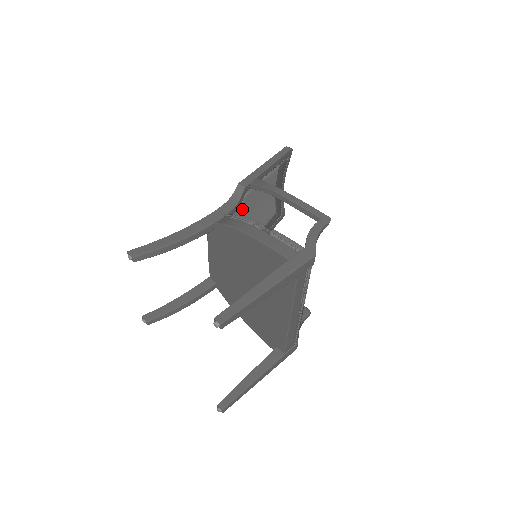
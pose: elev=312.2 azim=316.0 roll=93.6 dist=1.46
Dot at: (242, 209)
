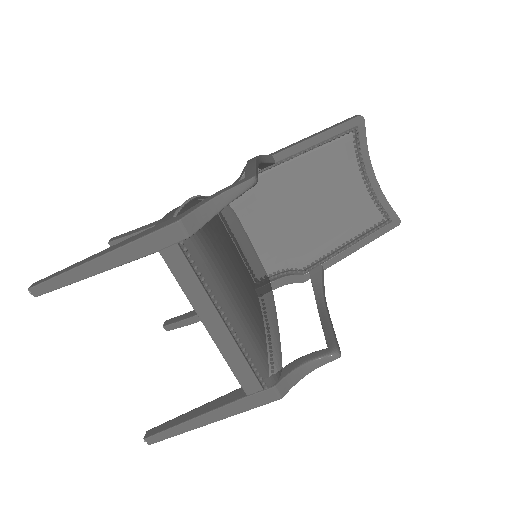
Dot at: (259, 198)
